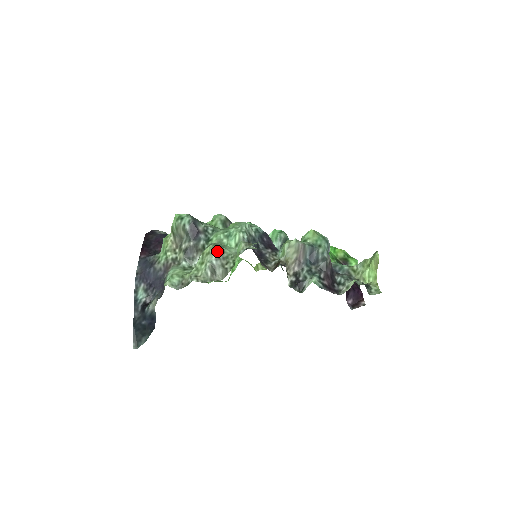
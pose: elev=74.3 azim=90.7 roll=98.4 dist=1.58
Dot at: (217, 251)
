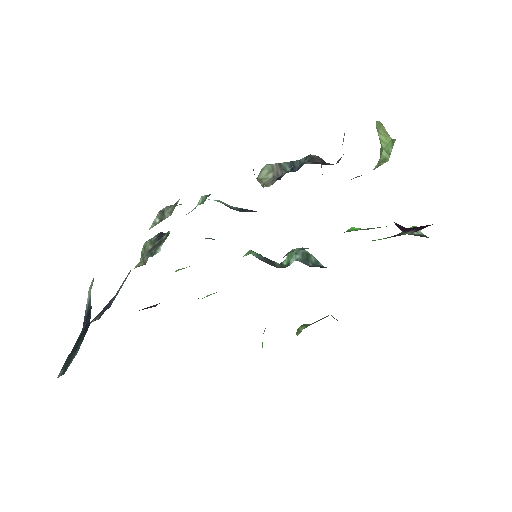
Dot at: occluded
